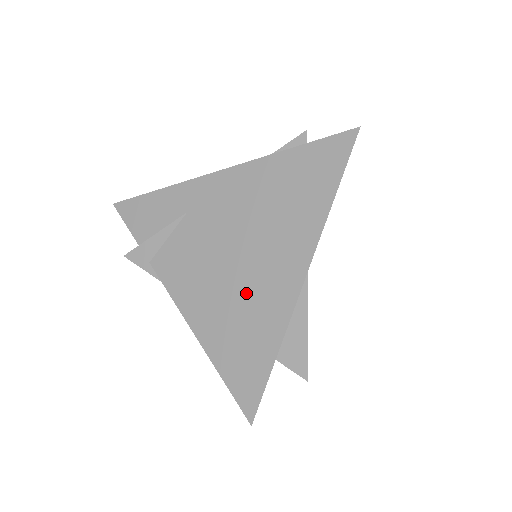
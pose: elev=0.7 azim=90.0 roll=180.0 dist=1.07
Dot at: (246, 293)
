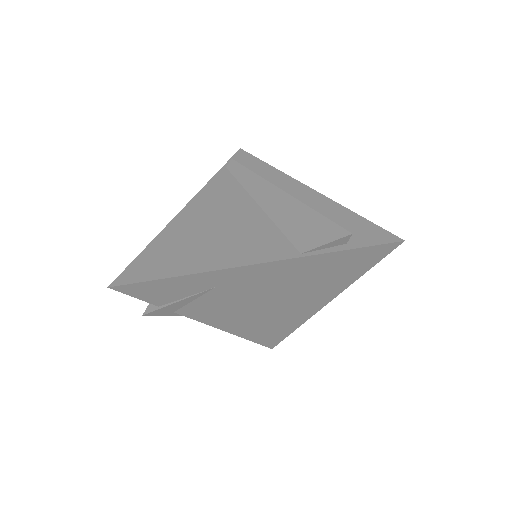
Dot at: (275, 315)
